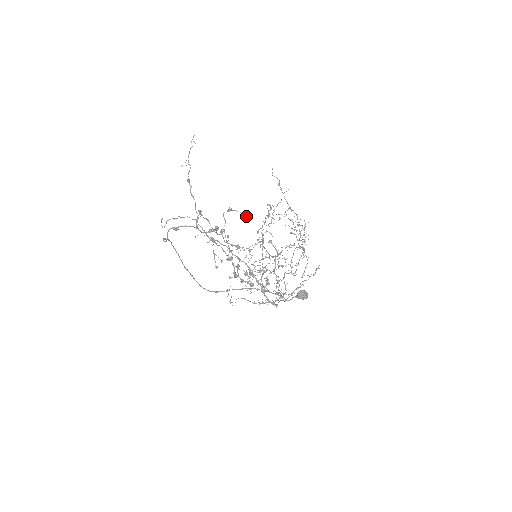
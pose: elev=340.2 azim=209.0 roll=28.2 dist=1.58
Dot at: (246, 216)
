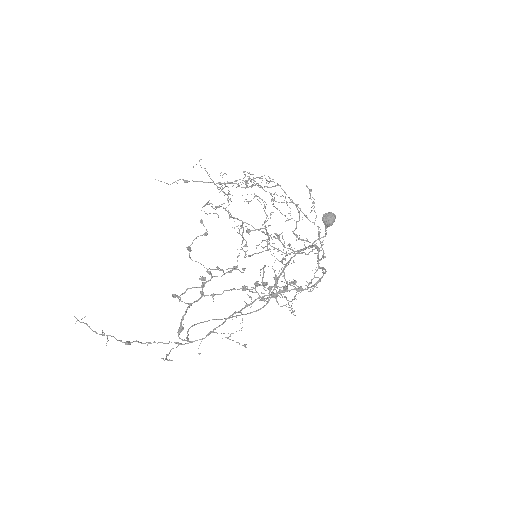
Dot at: occluded
